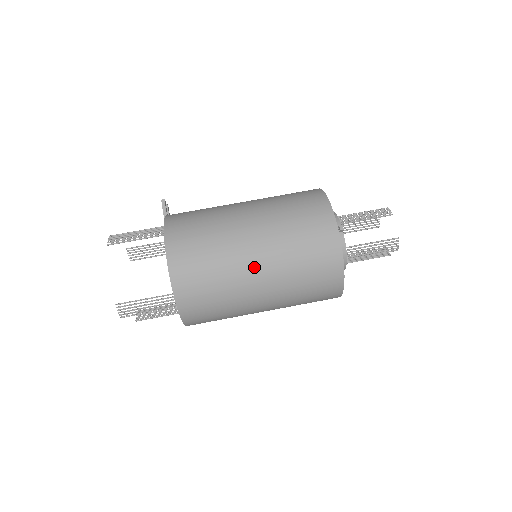
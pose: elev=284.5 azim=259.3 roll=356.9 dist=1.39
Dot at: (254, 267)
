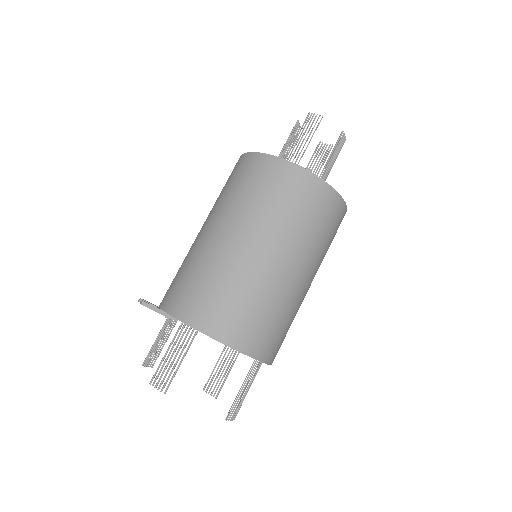
Dot at: (295, 275)
